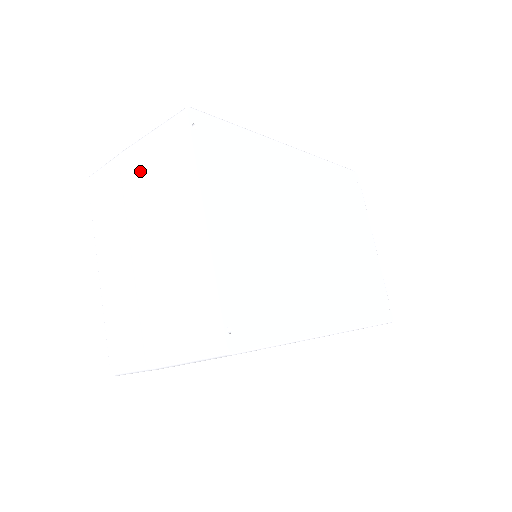
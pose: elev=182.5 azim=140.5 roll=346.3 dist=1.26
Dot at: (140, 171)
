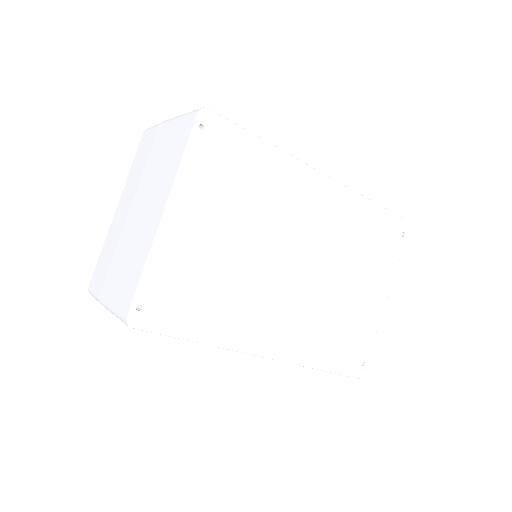
Dot at: (162, 145)
